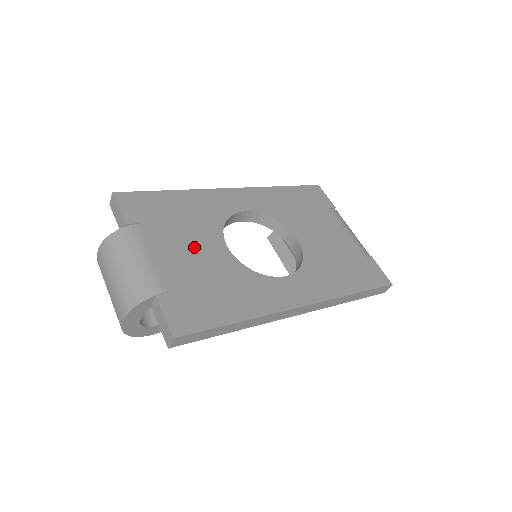
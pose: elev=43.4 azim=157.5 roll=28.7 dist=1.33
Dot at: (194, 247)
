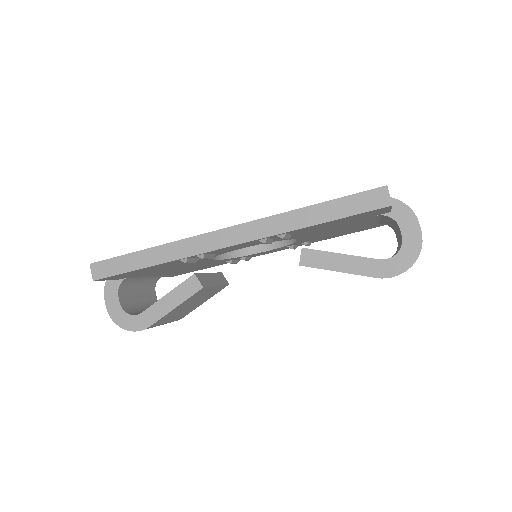
Dot at: occluded
